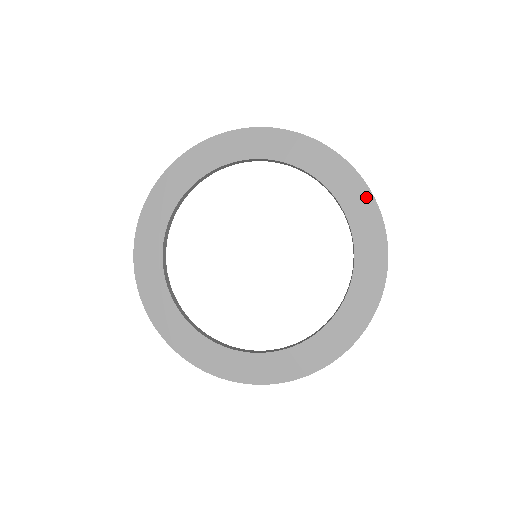
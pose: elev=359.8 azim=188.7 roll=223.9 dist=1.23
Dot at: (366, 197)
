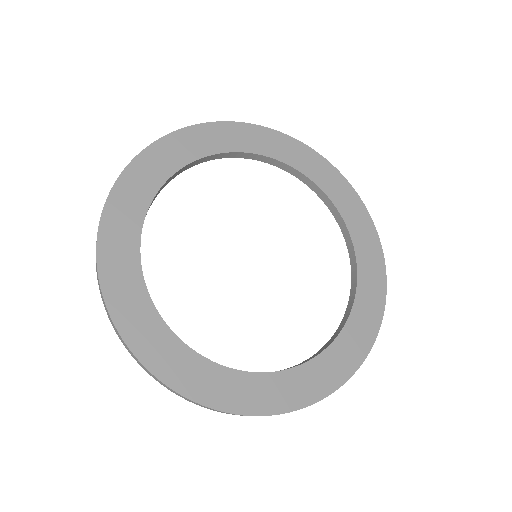
Dot at: (312, 155)
